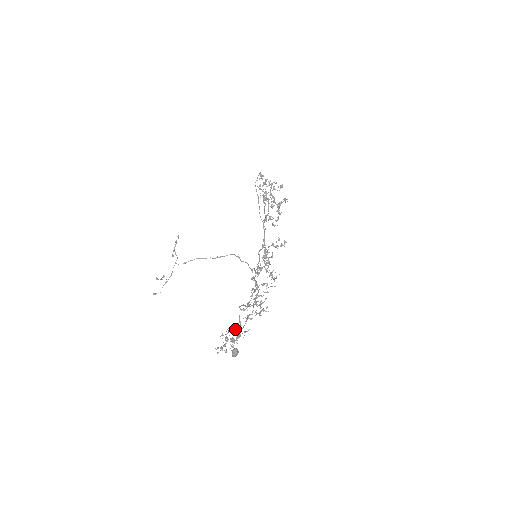
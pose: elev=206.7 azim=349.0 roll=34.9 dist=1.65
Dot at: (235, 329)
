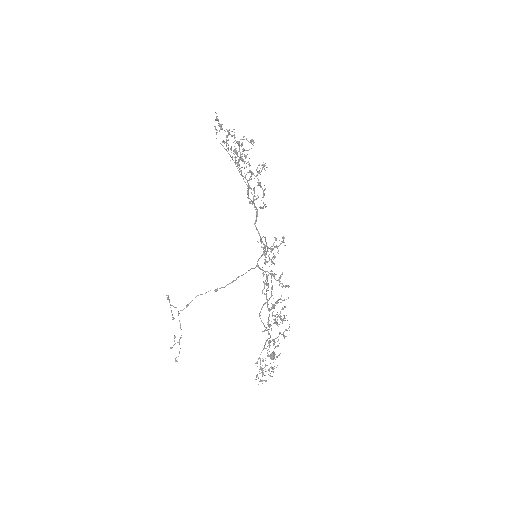
Dot at: occluded
